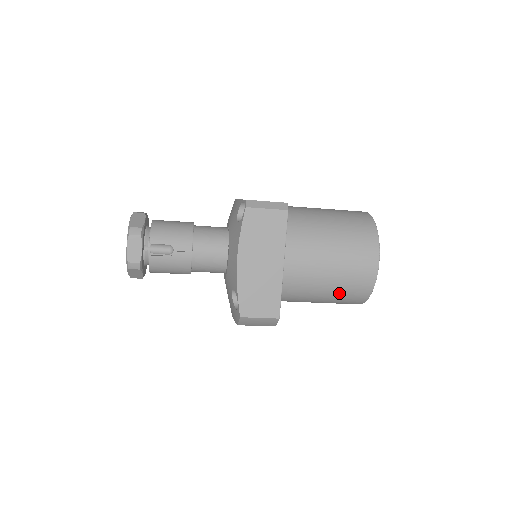
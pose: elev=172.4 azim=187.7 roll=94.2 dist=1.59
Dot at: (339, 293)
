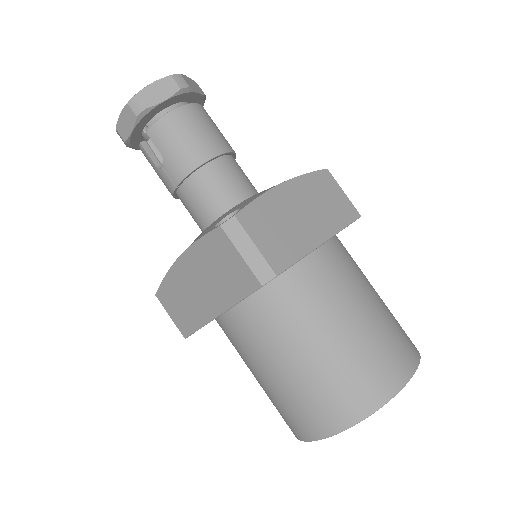
Dot at: occluded
